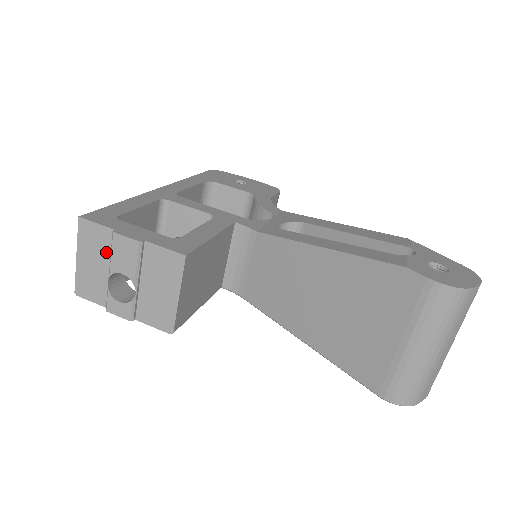
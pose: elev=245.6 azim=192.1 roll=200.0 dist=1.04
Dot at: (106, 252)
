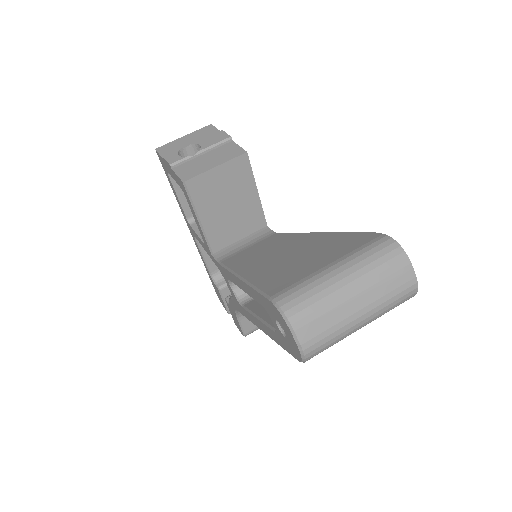
Dot at: occluded
